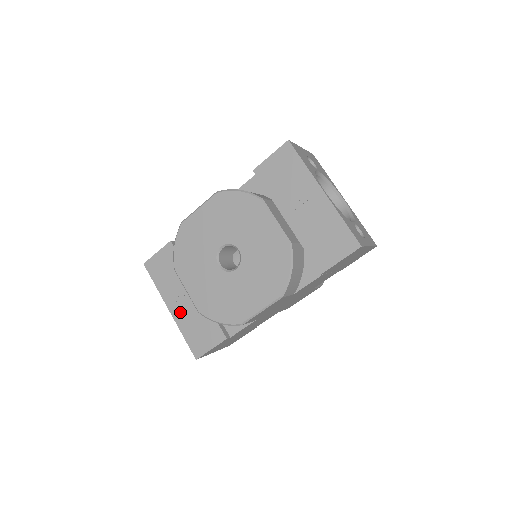
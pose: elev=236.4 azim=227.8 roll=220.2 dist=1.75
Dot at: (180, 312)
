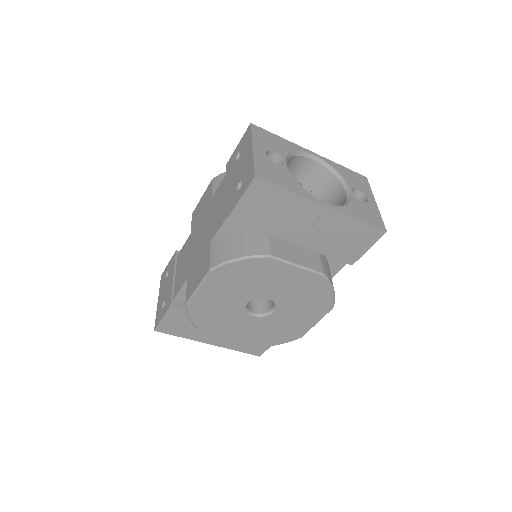
Dot at: (222, 341)
